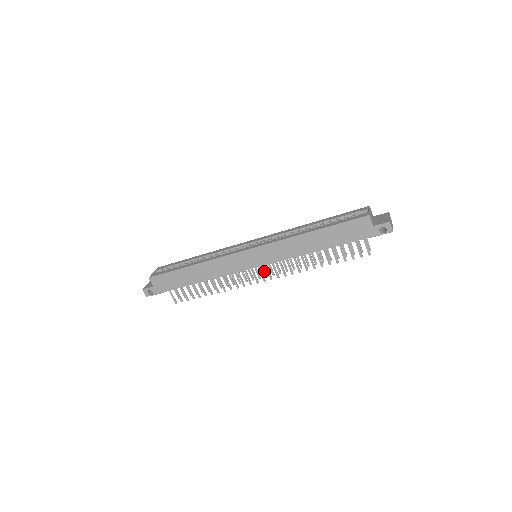
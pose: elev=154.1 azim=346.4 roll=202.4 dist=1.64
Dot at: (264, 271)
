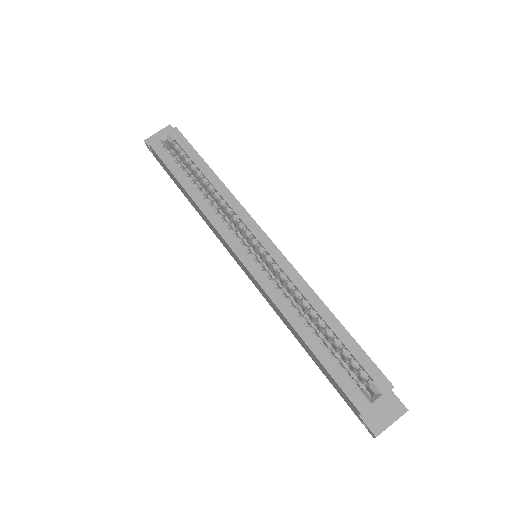
Dot at: occluded
